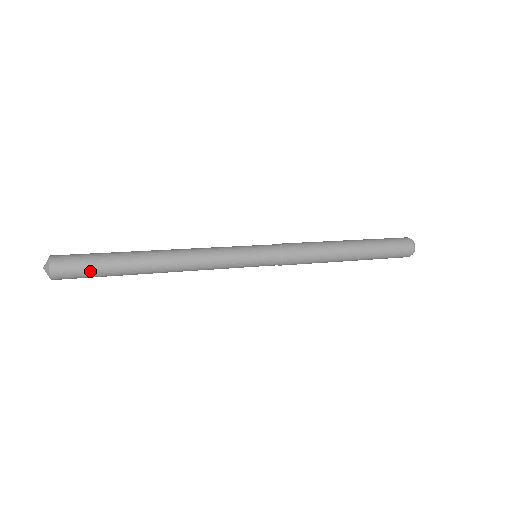
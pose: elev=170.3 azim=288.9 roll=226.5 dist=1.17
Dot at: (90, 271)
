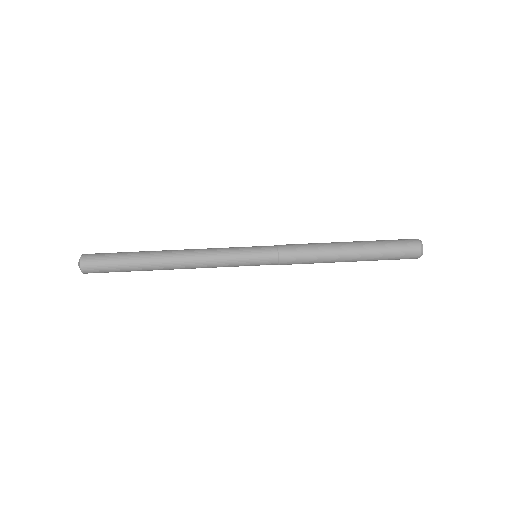
Dot at: (111, 267)
